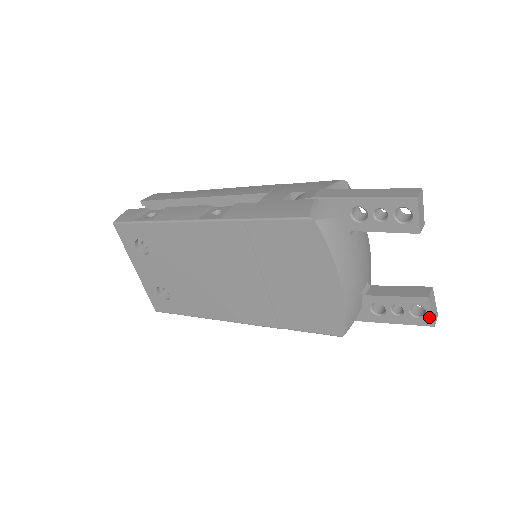
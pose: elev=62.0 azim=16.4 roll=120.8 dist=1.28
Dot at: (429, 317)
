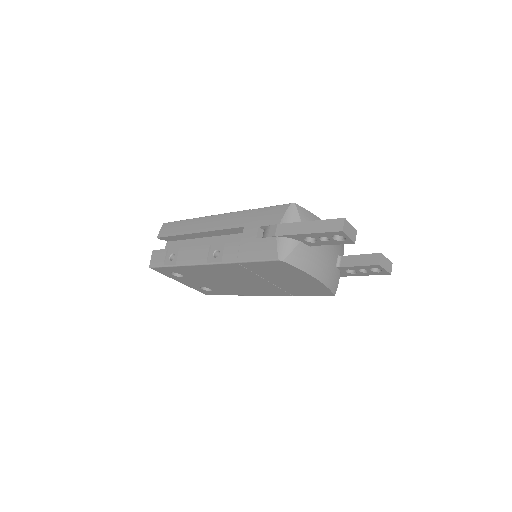
Dot at: (385, 271)
